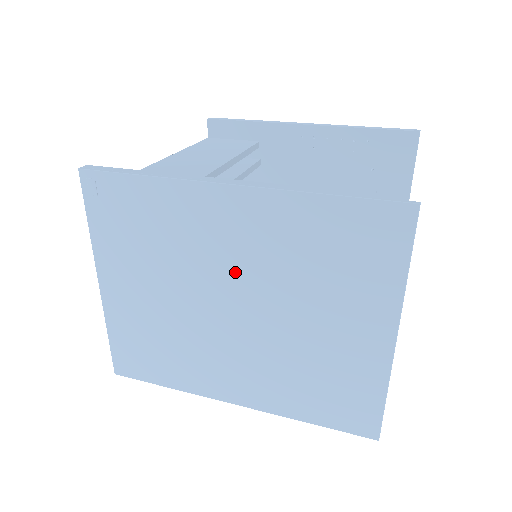
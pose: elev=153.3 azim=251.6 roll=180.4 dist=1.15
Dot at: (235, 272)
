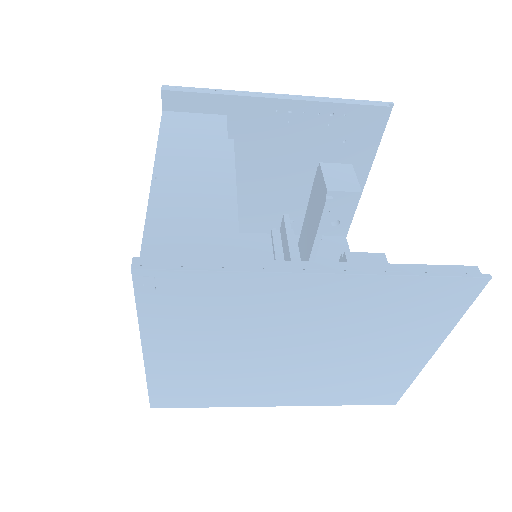
Dot at: (306, 331)
